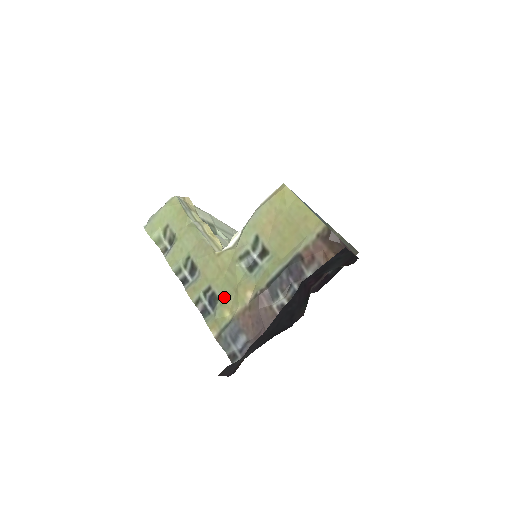
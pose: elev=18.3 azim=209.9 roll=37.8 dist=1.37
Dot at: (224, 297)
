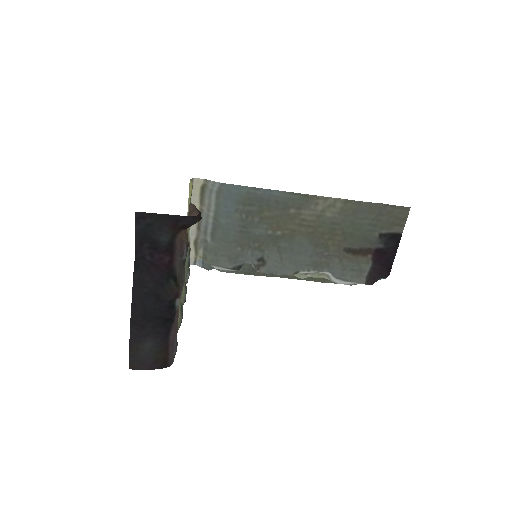
Dot at: occluded
